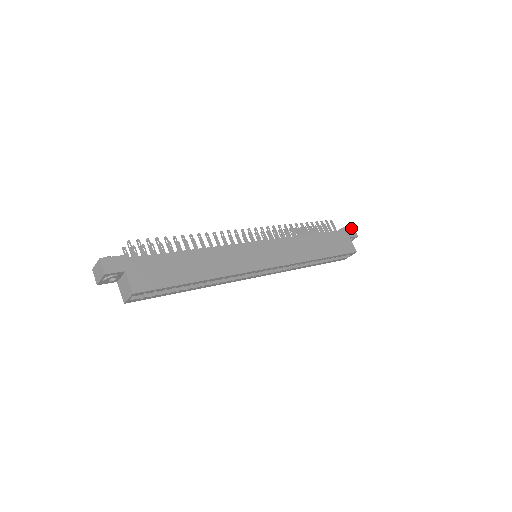
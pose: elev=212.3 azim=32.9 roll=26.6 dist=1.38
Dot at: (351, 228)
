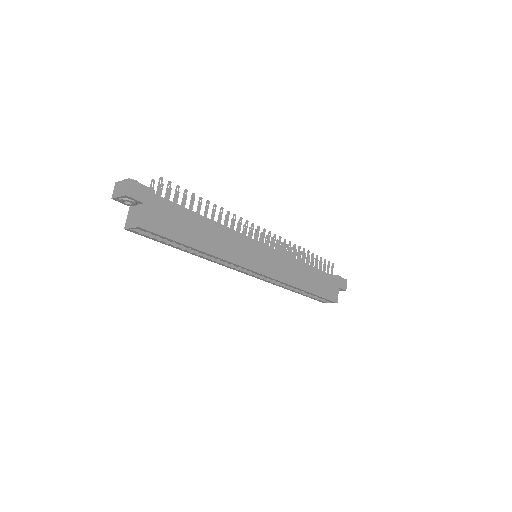
Dot at: (345, 280)
